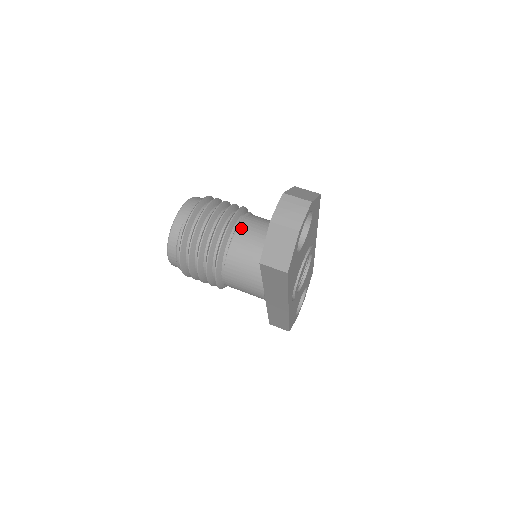
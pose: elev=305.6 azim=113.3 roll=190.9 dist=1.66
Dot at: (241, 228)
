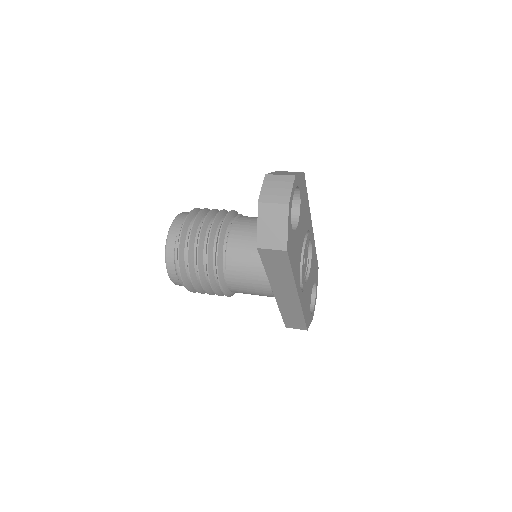
Dot at: (234, 228)
